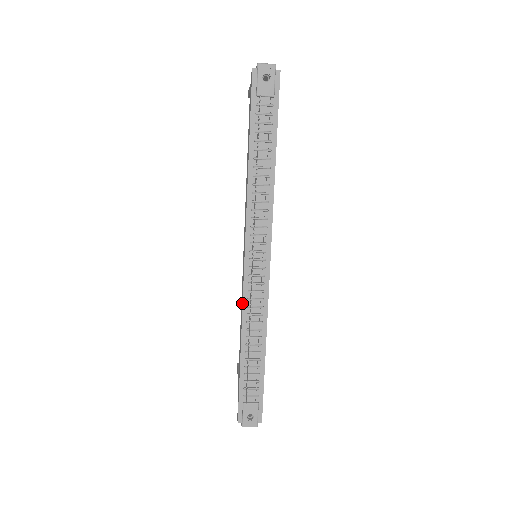
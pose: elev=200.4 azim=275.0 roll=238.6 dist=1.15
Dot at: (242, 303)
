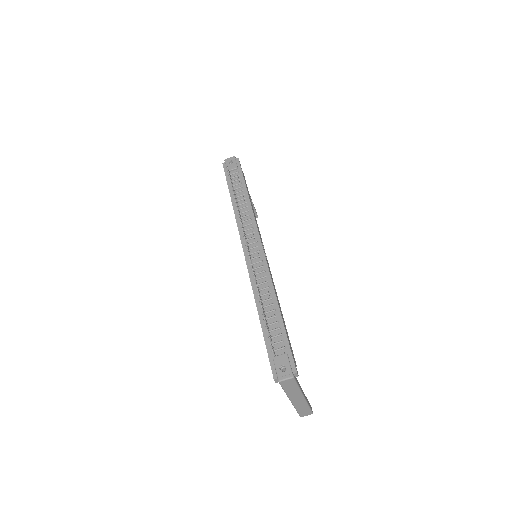
Dot at: (250, 280)
